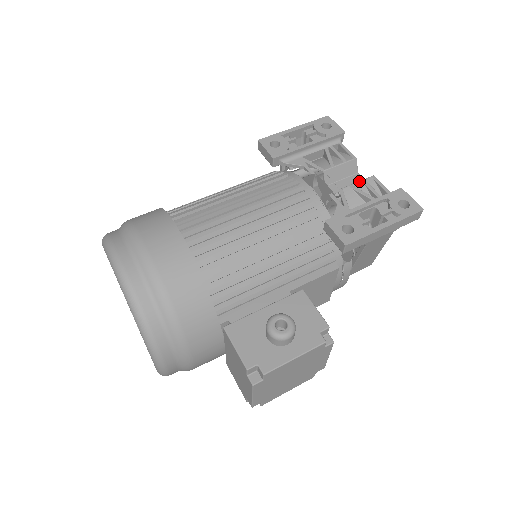
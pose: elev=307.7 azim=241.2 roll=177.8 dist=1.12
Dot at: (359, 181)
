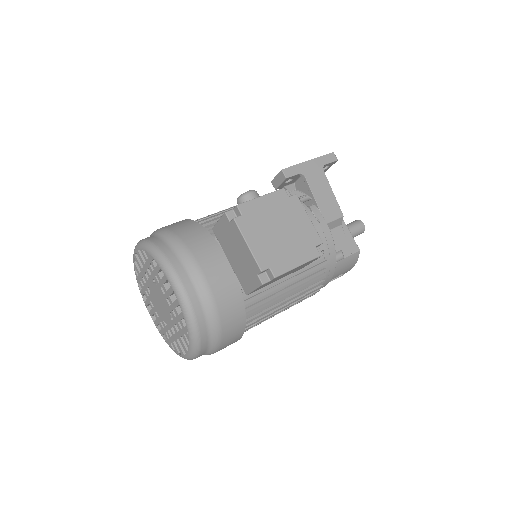
Dot at: occluded
